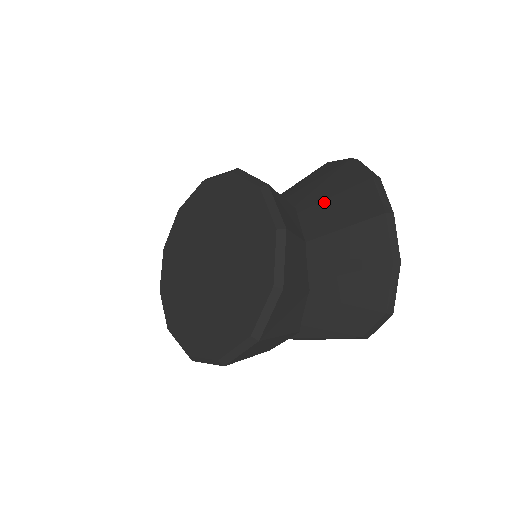
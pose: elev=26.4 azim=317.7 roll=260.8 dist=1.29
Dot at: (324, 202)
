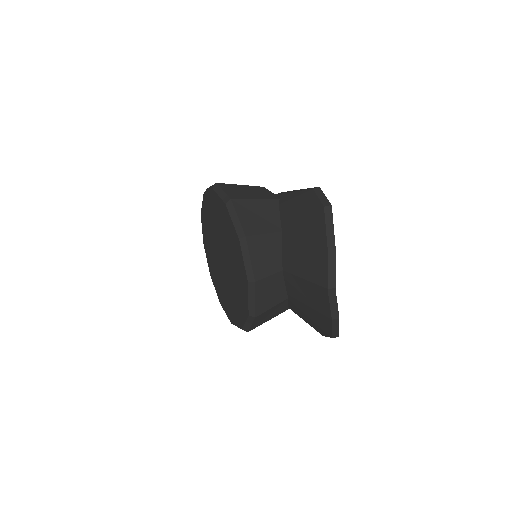
Dot at: (297, 243)
